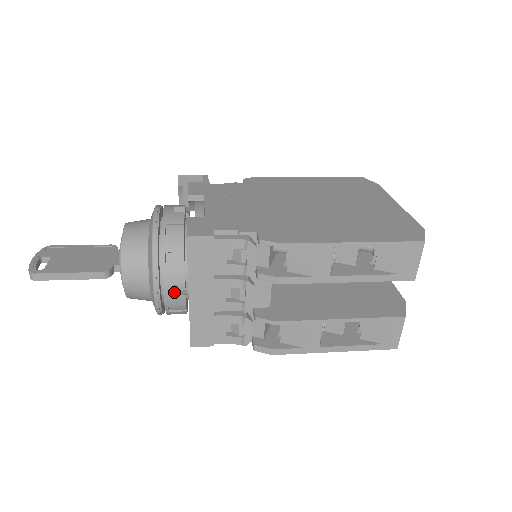
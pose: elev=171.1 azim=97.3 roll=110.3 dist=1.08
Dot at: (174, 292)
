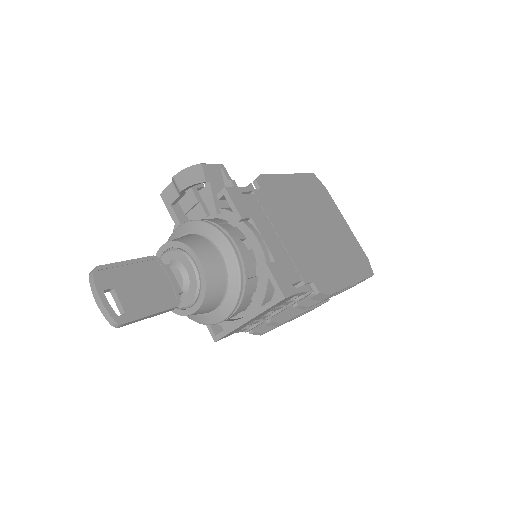
Dot at: occluded
